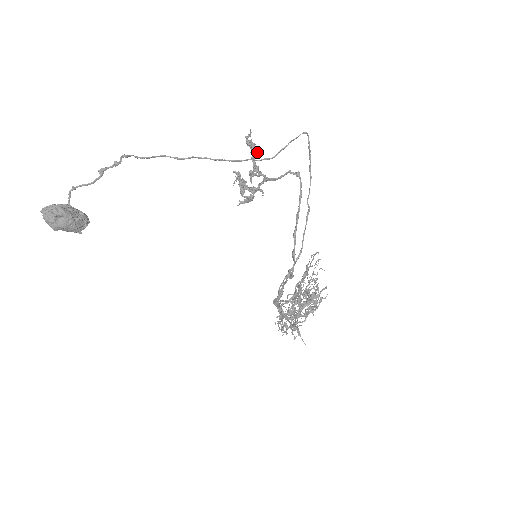
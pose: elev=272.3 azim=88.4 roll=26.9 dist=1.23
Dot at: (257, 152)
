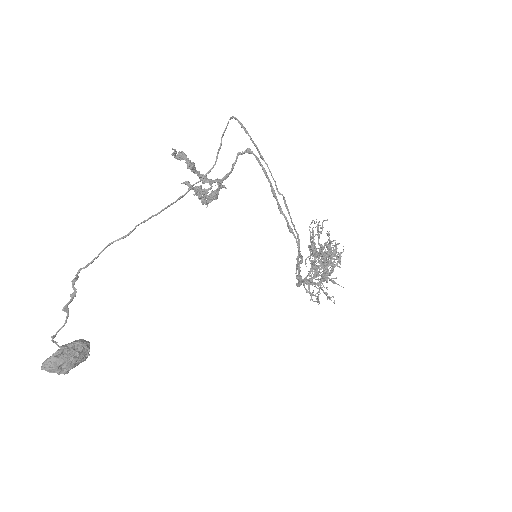
Dot at: (194, 163)
